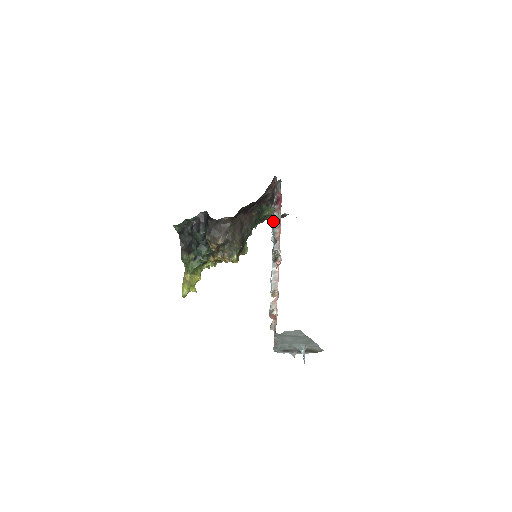
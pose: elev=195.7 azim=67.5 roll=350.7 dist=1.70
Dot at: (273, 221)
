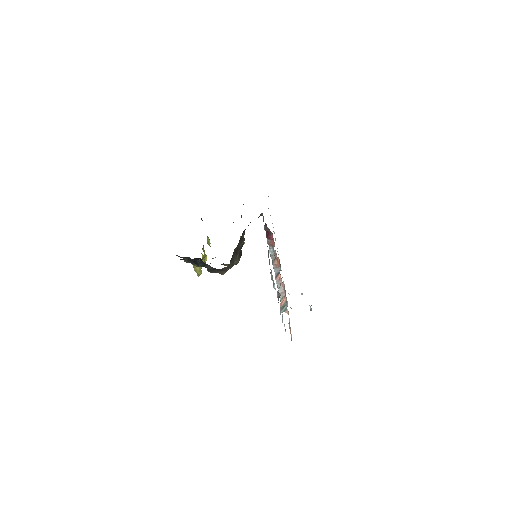
Dot at: occluded
